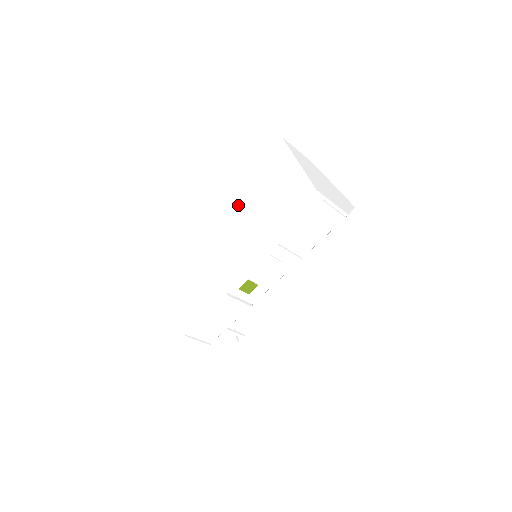
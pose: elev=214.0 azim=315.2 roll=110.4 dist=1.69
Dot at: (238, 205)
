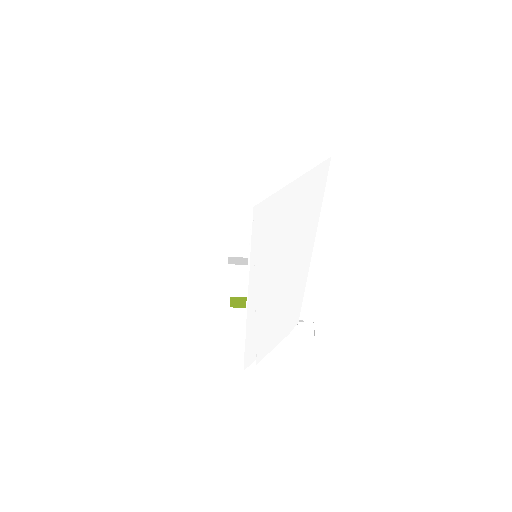
Dot at: occluded
